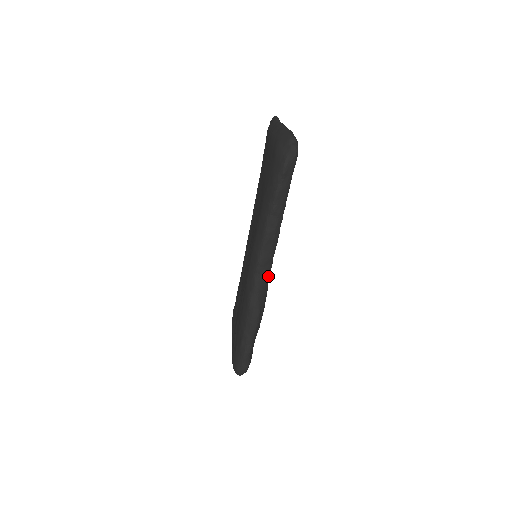
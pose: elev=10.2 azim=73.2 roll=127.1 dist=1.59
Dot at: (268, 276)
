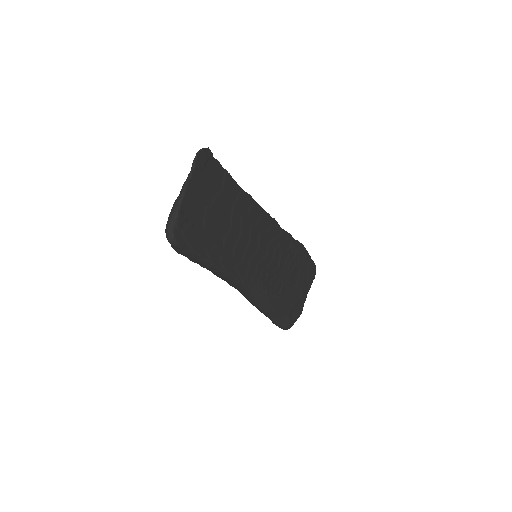
Dot at: (249, 289)
